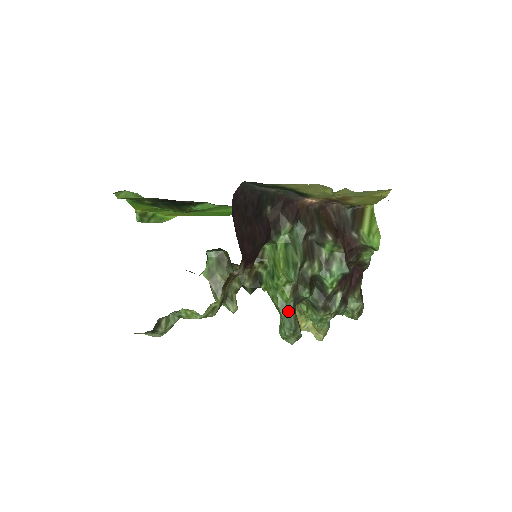
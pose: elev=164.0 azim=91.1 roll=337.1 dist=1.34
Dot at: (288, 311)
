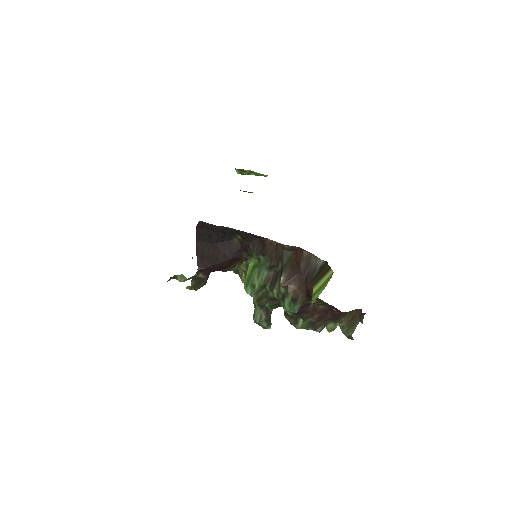
Dot at: (257, 309)
